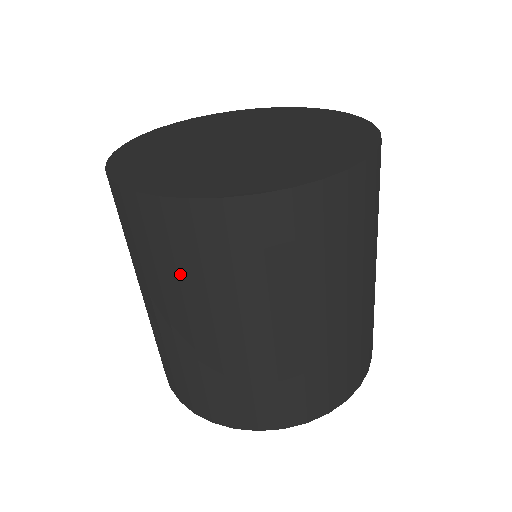
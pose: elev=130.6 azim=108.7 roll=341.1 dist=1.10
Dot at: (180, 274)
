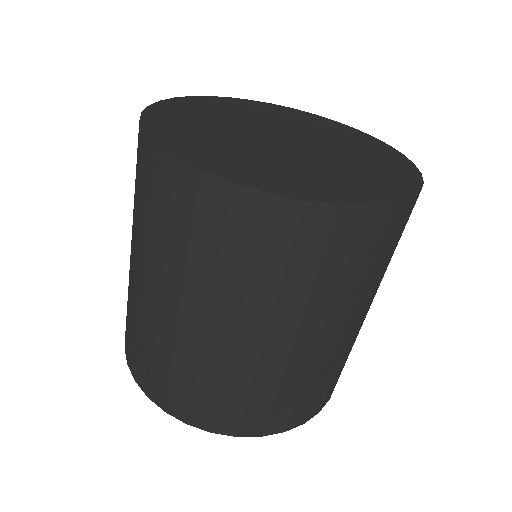
Dot at: (150, 227)
